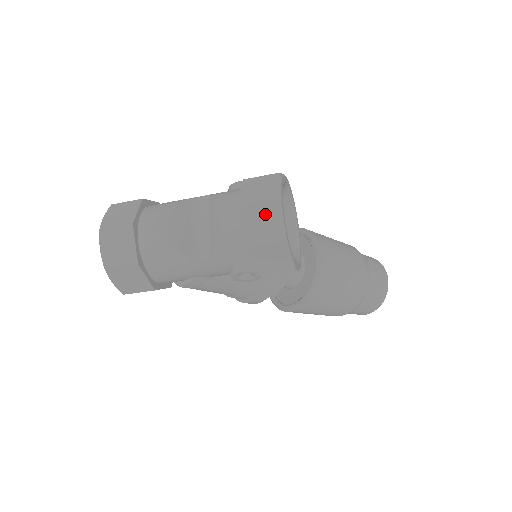
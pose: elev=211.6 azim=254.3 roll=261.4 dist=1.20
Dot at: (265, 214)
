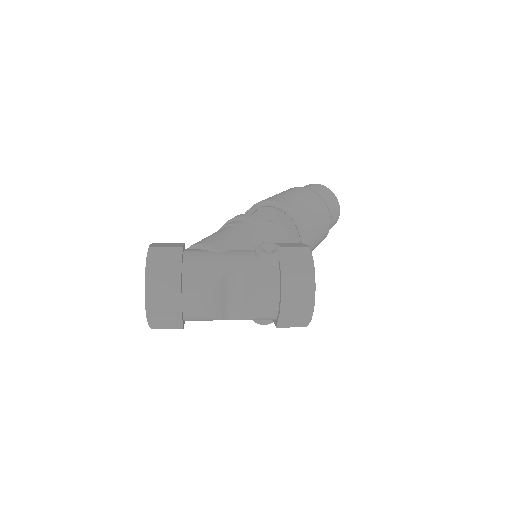
Dot at: (299, 316)
